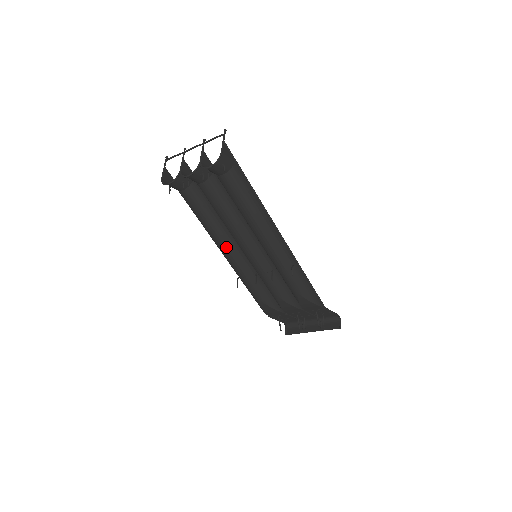
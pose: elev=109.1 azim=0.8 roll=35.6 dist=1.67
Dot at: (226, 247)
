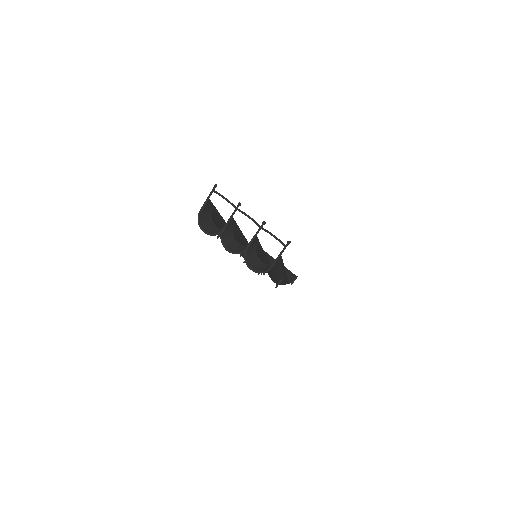
Dot at: occluded
